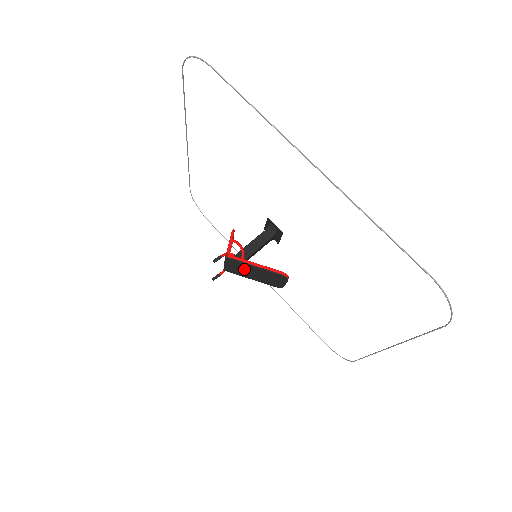
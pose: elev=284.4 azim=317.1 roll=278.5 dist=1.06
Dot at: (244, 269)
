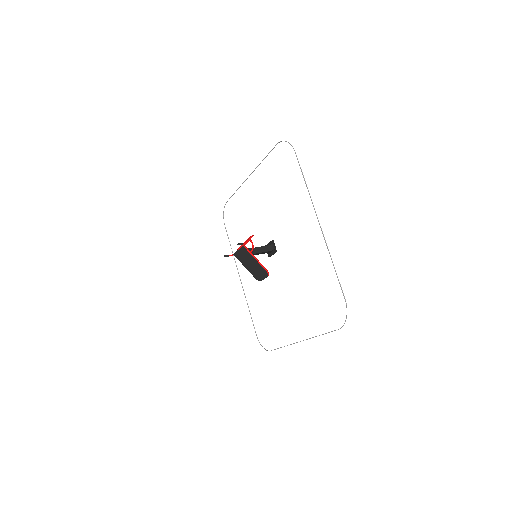
Dot at: (247, 259)
